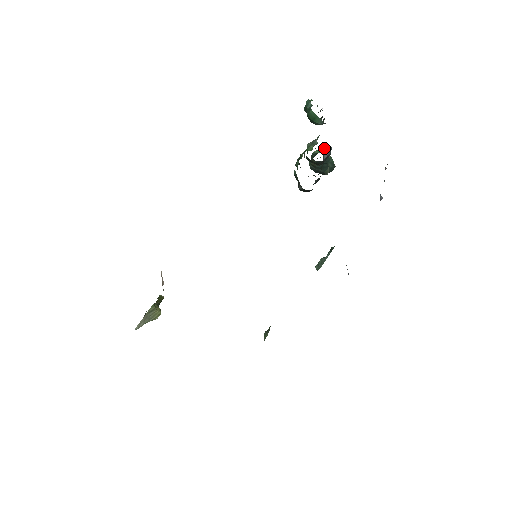
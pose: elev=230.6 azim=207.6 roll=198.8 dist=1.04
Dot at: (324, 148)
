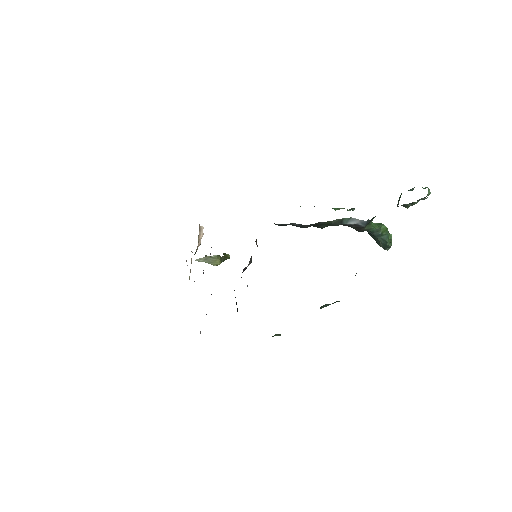
Dot at: occluded
